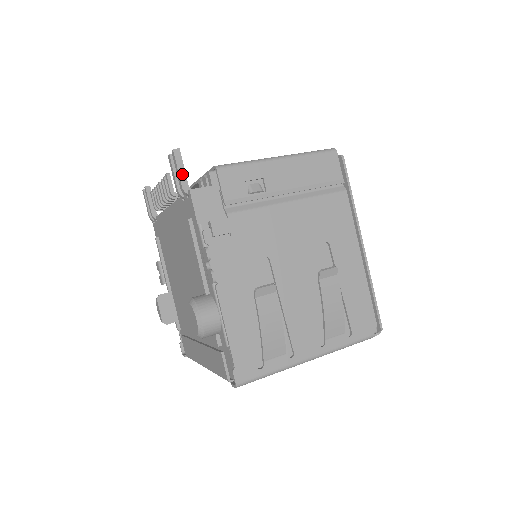
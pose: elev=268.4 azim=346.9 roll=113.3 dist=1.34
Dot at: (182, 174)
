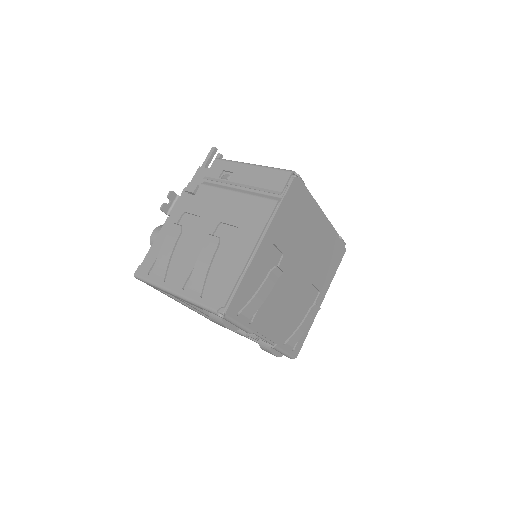
Dot at: (206, 160)
